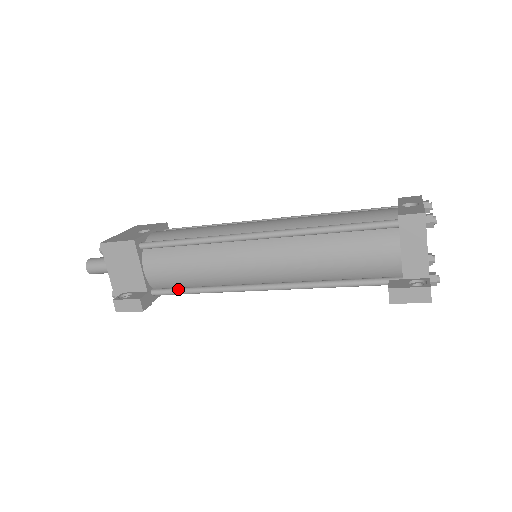
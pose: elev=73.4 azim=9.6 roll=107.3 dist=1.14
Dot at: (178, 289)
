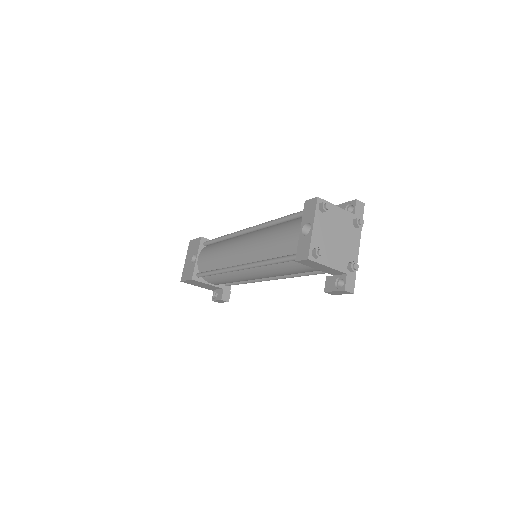
Dot at: (235, 283)
